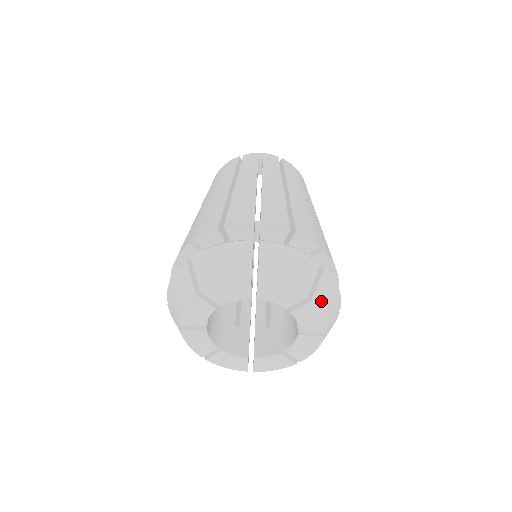
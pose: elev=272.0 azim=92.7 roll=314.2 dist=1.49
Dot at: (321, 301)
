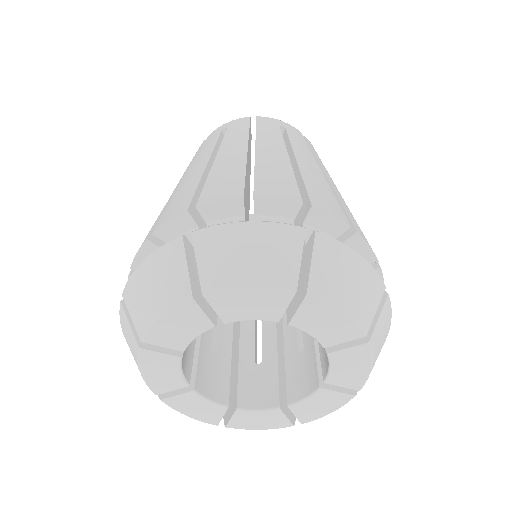
Dot at: (376, 344)
